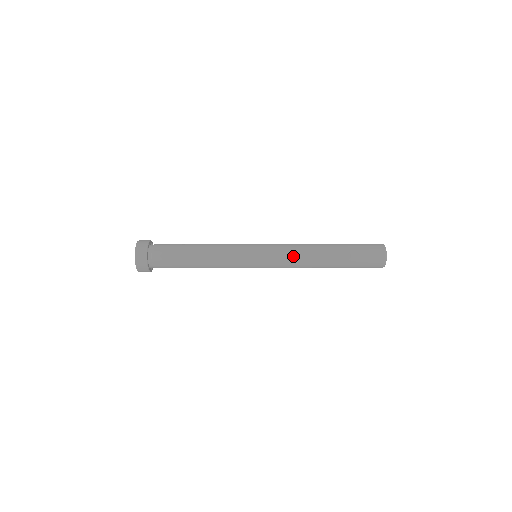
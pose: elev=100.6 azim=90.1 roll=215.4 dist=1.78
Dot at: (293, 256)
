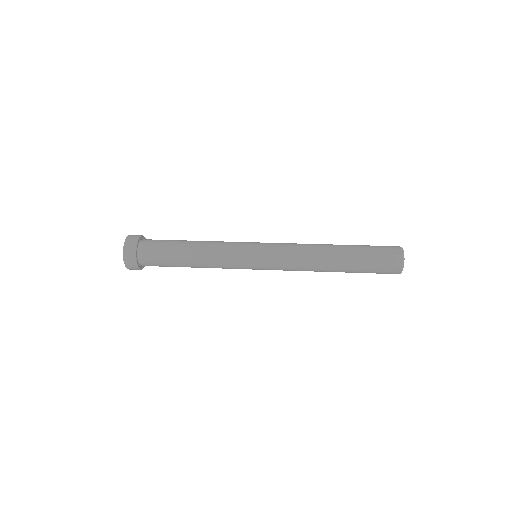
Dot at: (297, 247)
